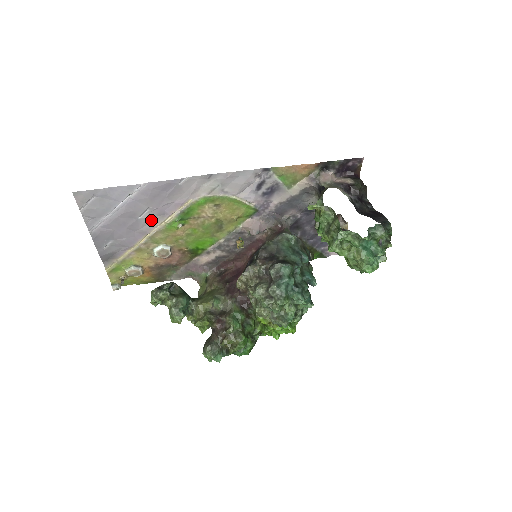
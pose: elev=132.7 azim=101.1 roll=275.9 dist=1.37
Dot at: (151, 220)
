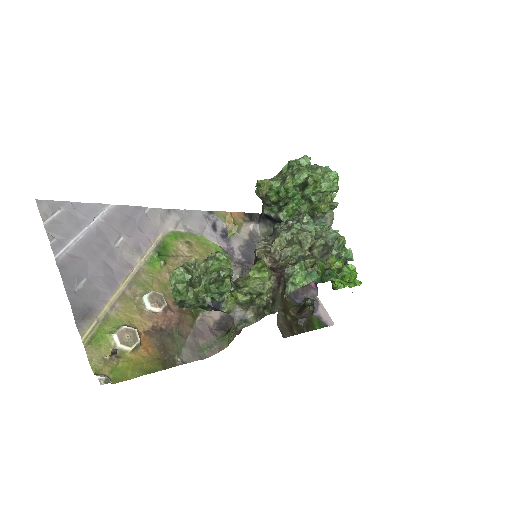
Dot at: (128, 253)
